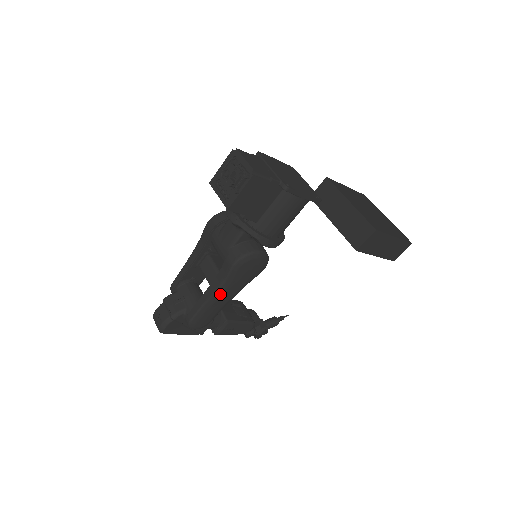
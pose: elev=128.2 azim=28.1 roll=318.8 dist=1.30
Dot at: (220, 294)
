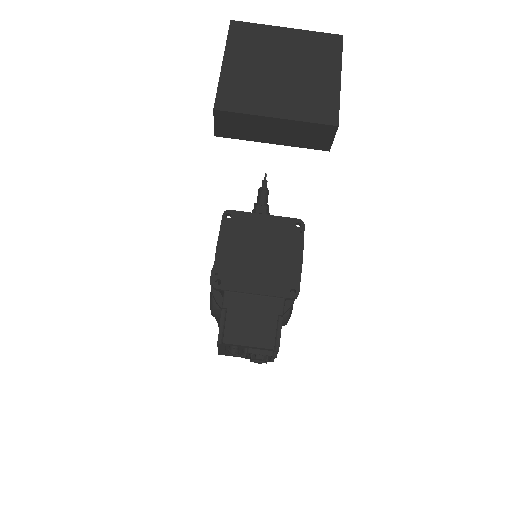
Dot at: occluded
